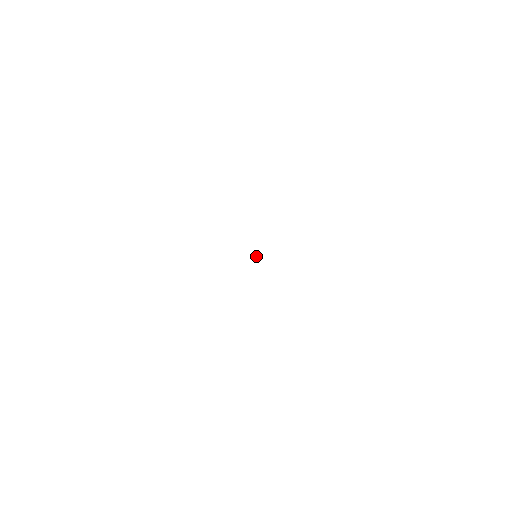
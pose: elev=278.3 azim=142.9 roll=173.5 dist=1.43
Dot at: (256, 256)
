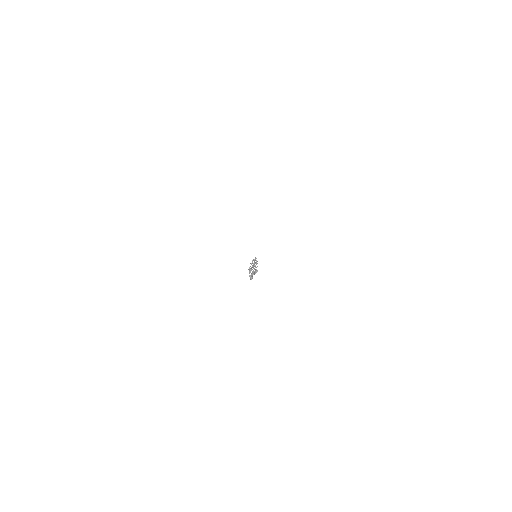
Dot at: (256, 260)
